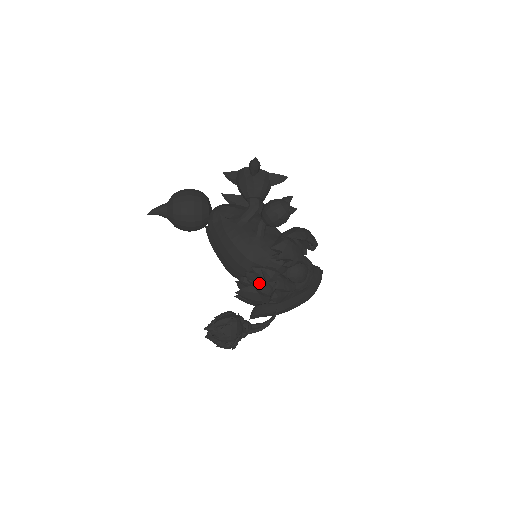
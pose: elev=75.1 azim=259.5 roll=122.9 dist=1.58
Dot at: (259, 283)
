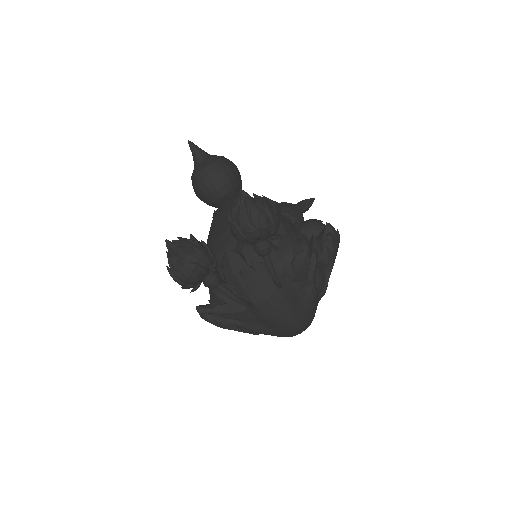
Dot at: (294, 237)
